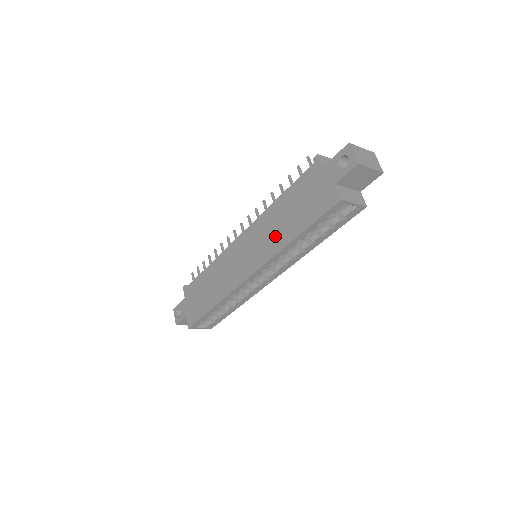
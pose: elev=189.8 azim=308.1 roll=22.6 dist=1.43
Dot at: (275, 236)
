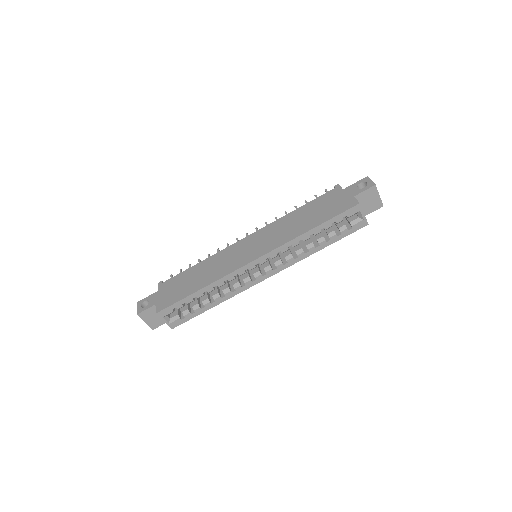
Dot at: (289, 231)
